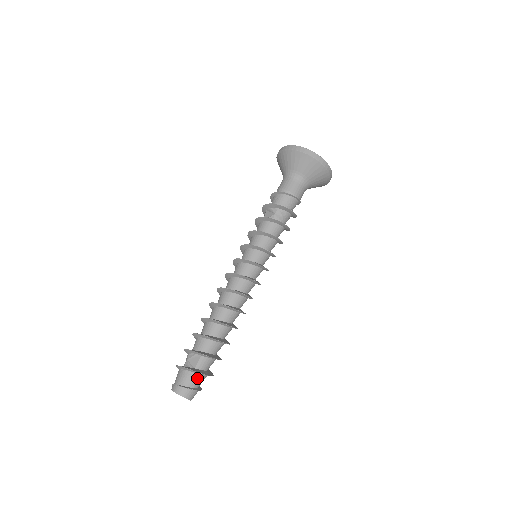
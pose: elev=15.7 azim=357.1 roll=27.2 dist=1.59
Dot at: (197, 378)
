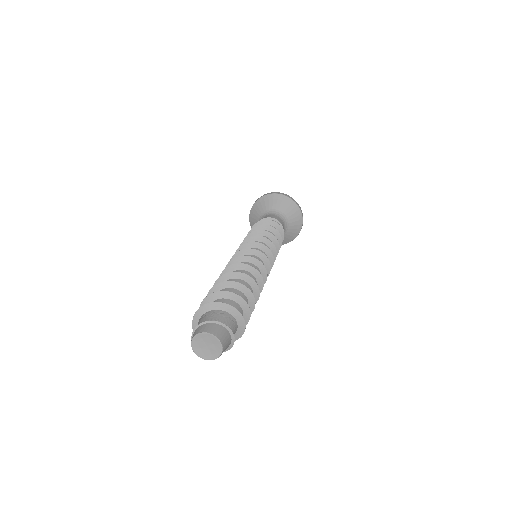
Dot at: (216, 314)
